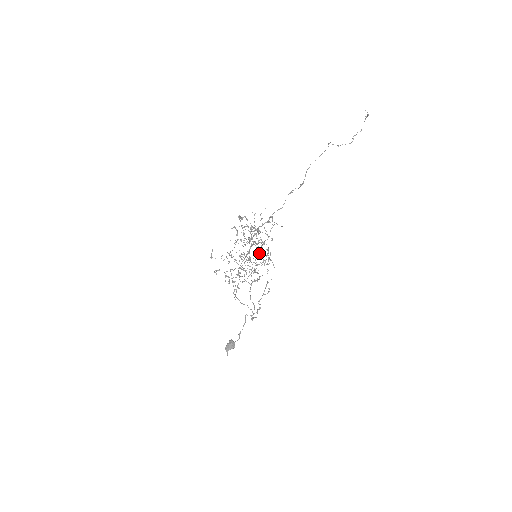
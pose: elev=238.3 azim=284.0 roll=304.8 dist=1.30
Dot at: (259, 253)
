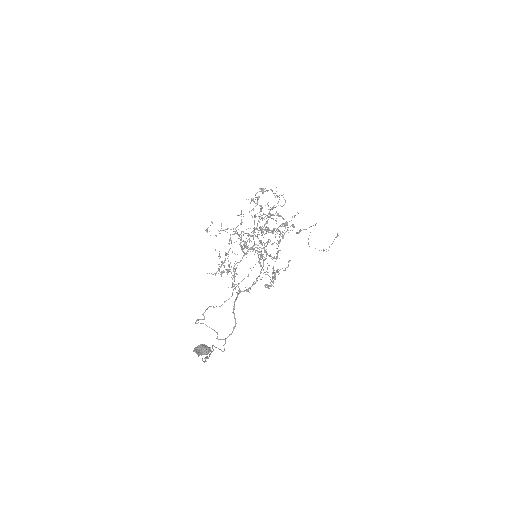
Dot at: occluded
